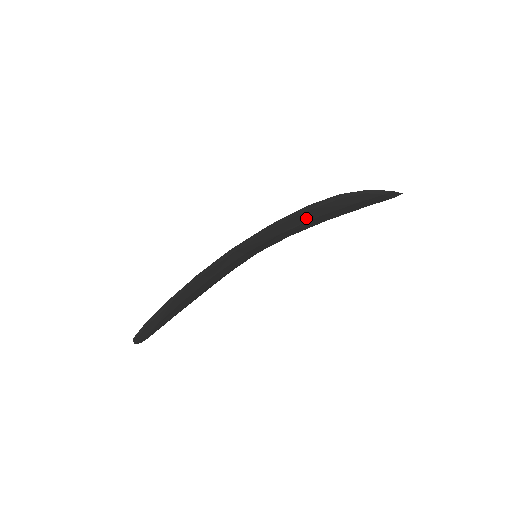
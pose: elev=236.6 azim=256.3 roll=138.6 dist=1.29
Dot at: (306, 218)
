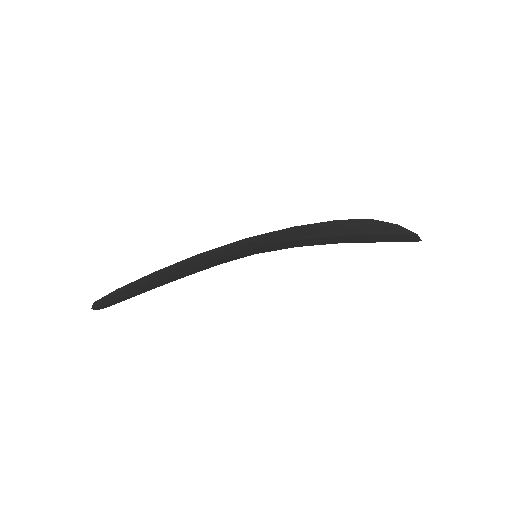
Dot at: (328, 232)
